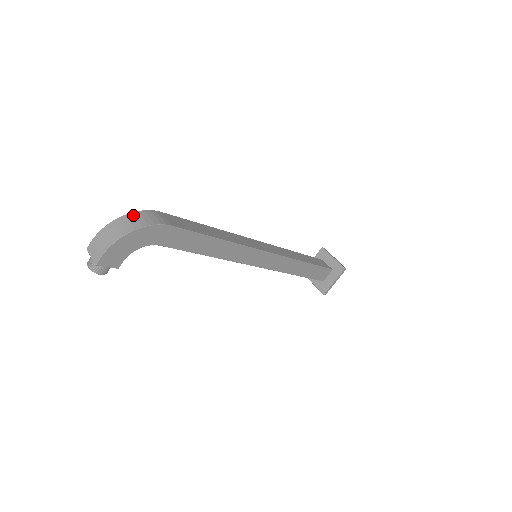
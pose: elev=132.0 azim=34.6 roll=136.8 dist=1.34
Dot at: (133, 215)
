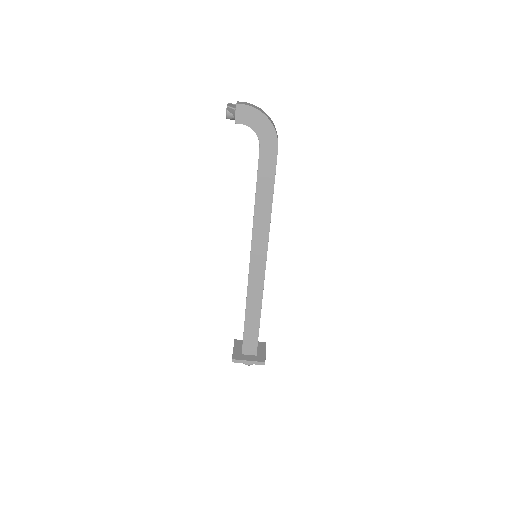
Dot at: (273, 123)
